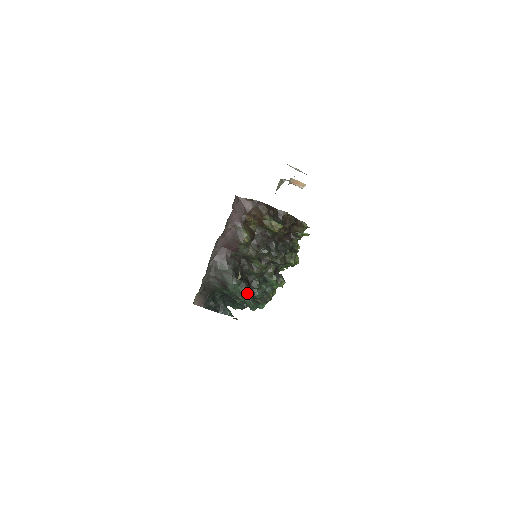
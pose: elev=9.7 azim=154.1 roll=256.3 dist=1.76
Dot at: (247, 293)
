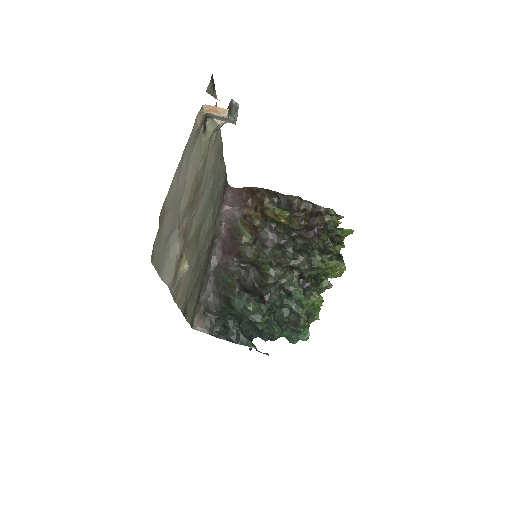
Dot at: (257, 310)
